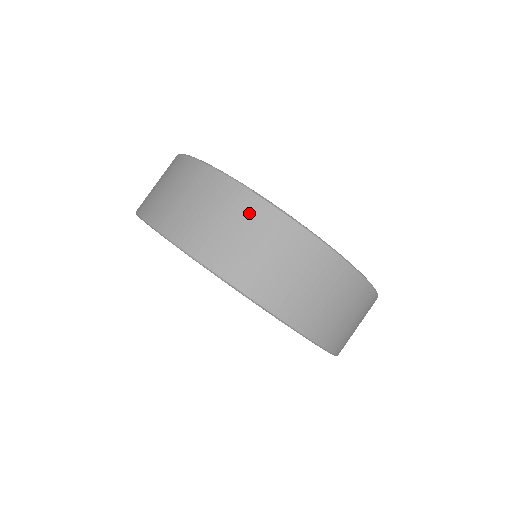
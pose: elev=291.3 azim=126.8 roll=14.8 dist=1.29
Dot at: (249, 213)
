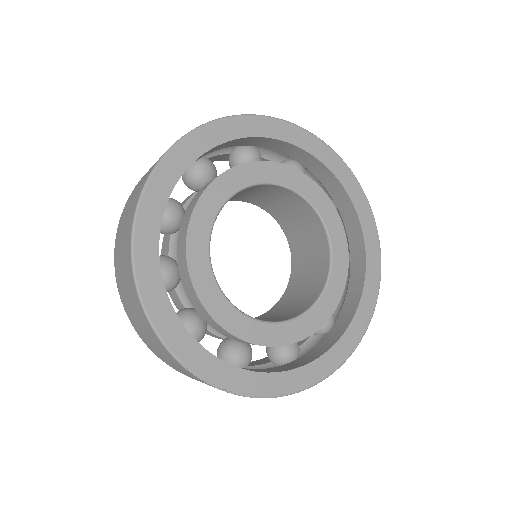
Dot at: (181, 368)
